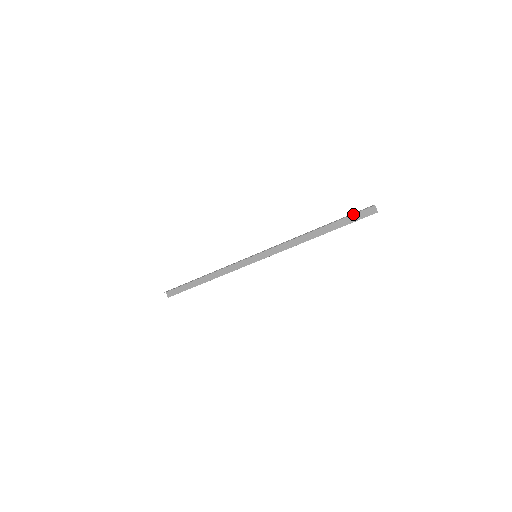
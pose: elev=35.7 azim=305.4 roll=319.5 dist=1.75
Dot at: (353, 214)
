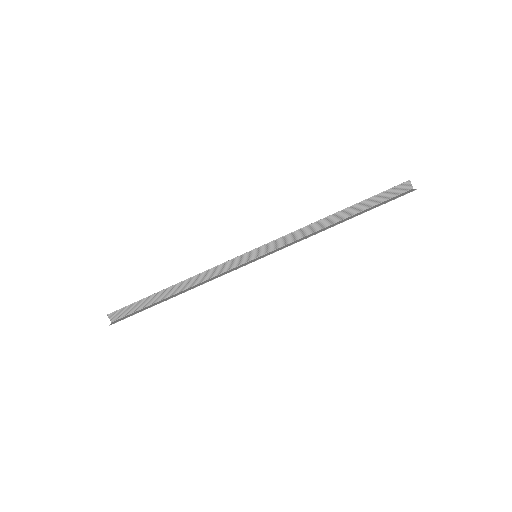
Dot at: (387, 200)
